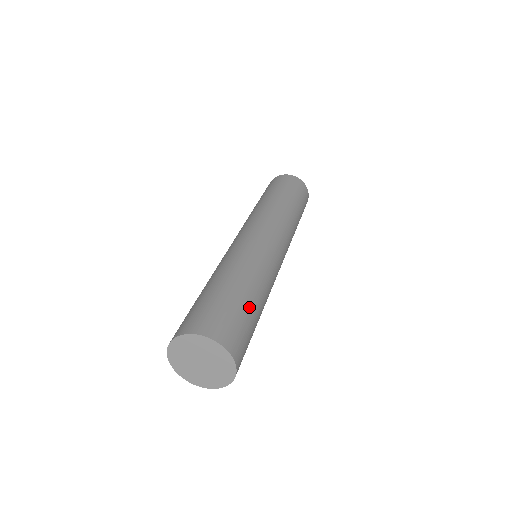
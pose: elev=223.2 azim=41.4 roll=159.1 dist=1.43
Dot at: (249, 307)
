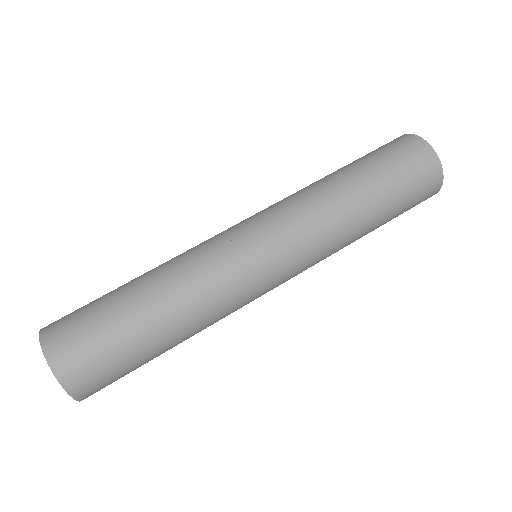
Dot at: (133, 332)
